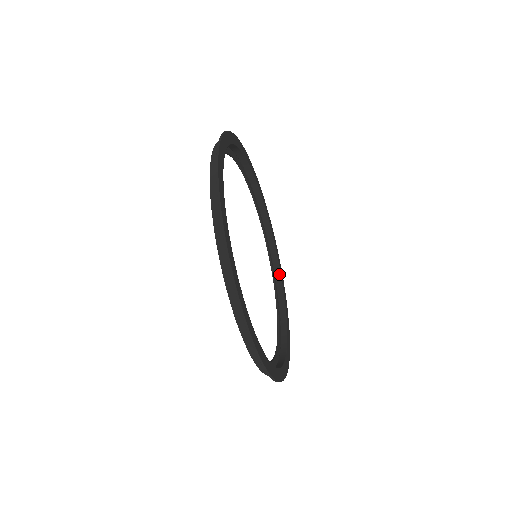
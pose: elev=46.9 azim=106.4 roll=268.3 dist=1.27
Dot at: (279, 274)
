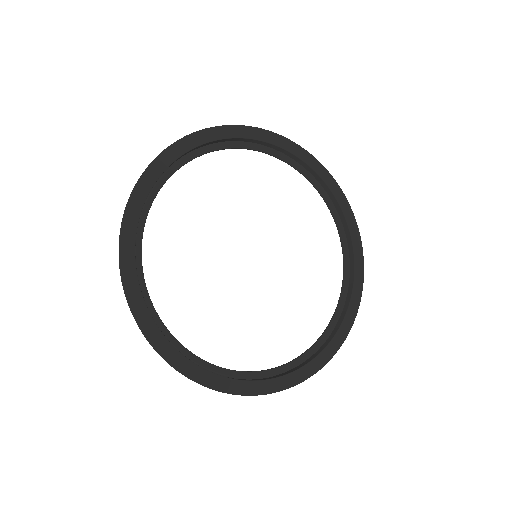
Dot at: (351, 289)
